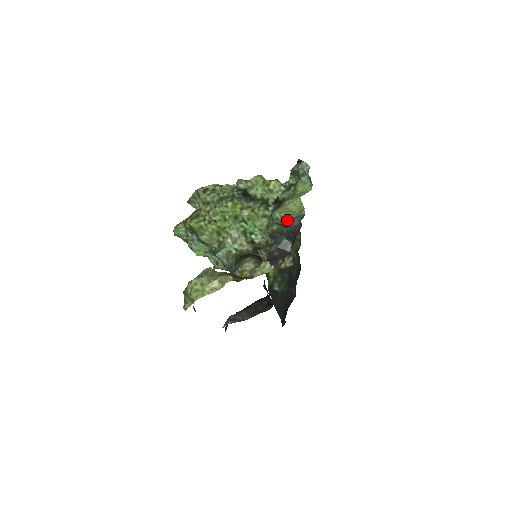
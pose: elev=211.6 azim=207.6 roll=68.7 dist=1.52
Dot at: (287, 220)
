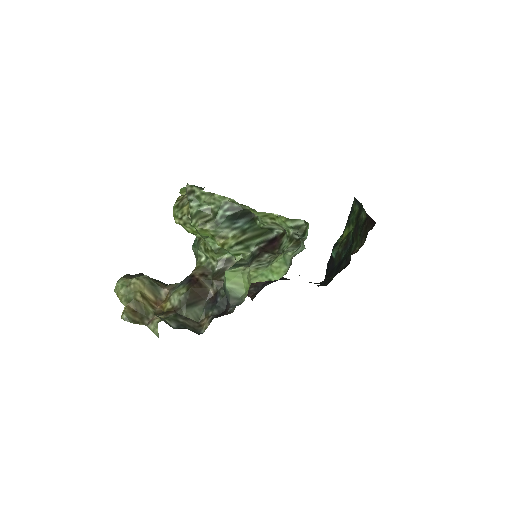
Dot at: (226, 292)
